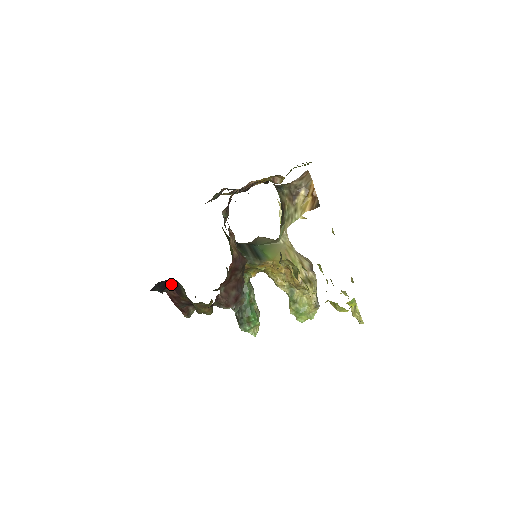
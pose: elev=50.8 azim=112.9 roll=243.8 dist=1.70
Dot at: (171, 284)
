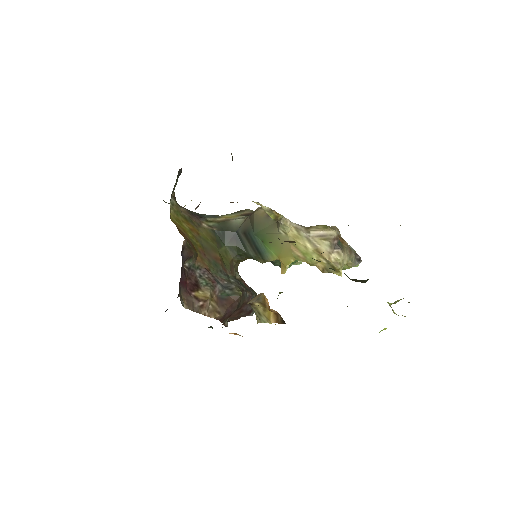
Dot at: occluded
